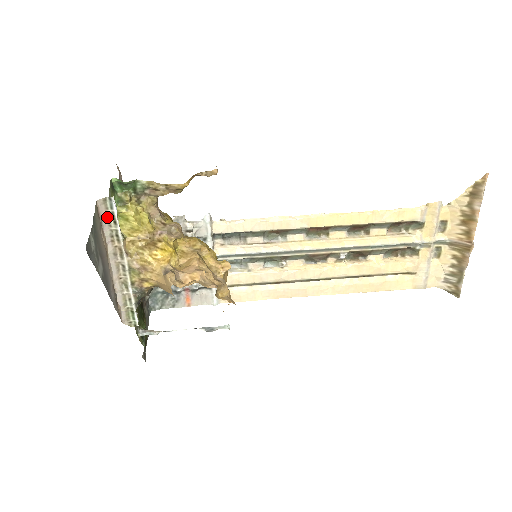
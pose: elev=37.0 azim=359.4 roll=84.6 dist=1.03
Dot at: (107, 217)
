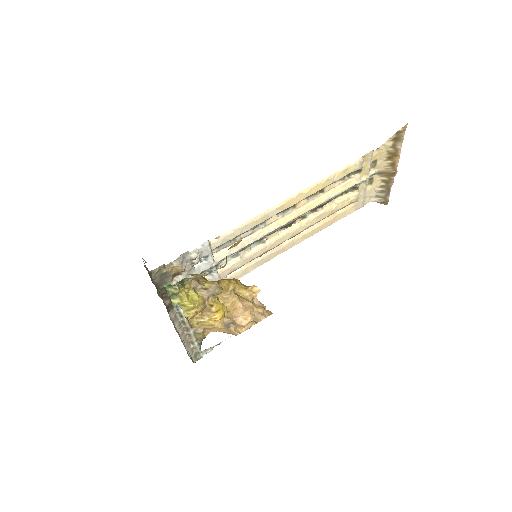
Dot at: (175, 317)
